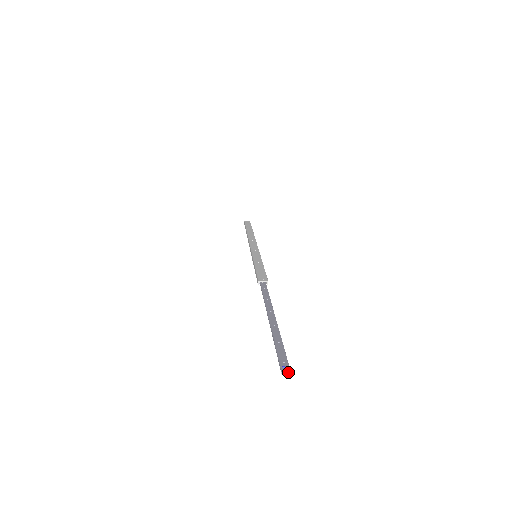
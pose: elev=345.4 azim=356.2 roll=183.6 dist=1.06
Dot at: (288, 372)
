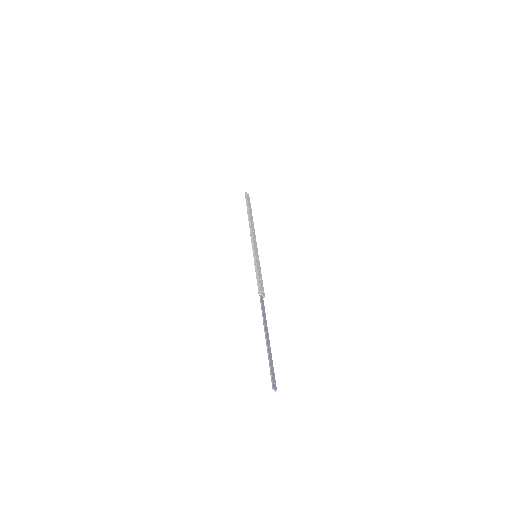
Dot at: (275, 391)
